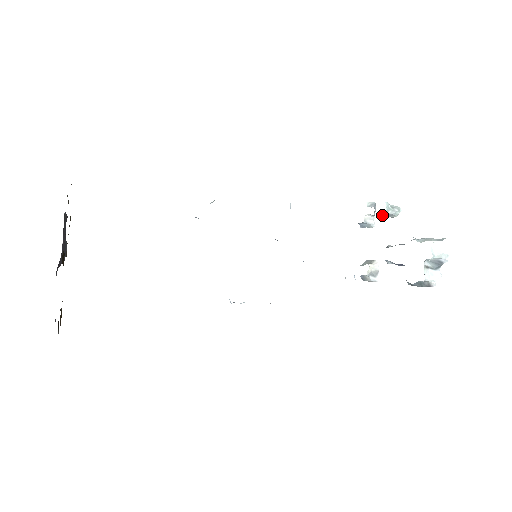
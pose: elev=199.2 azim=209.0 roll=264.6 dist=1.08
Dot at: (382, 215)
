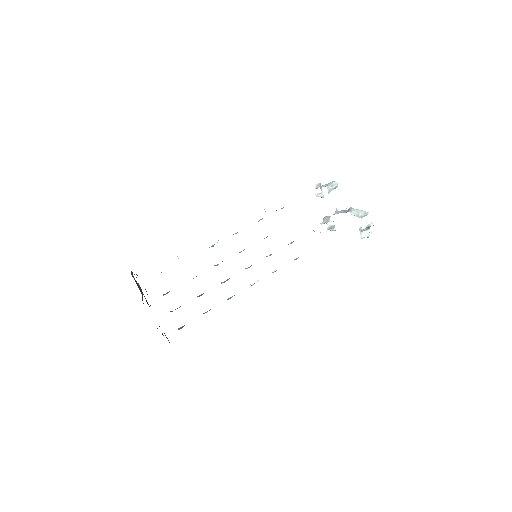
Dot at: occluded
